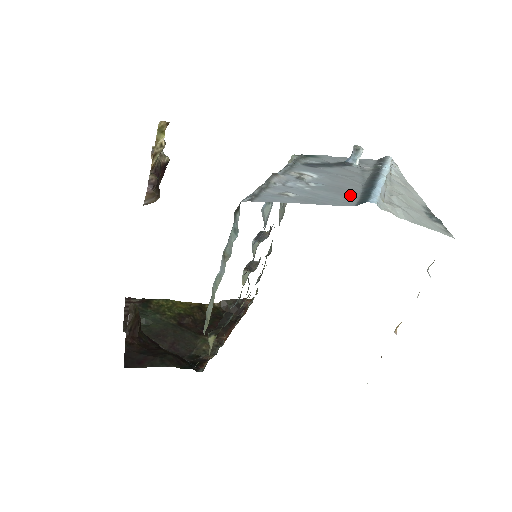
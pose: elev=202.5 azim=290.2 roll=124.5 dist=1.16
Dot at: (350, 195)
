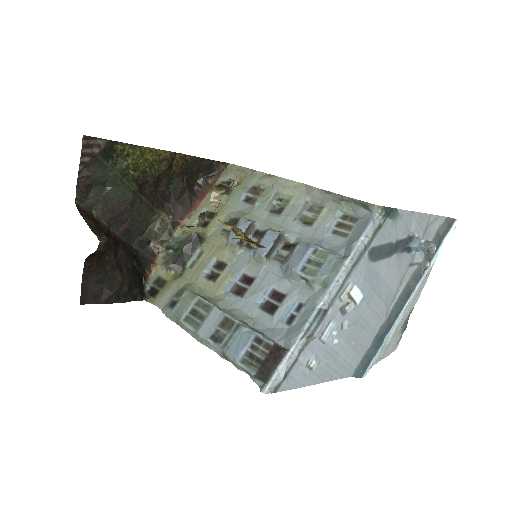
Dot at: (361, 349)
